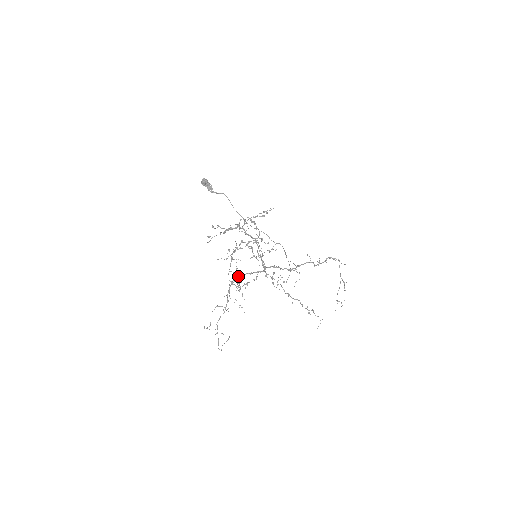
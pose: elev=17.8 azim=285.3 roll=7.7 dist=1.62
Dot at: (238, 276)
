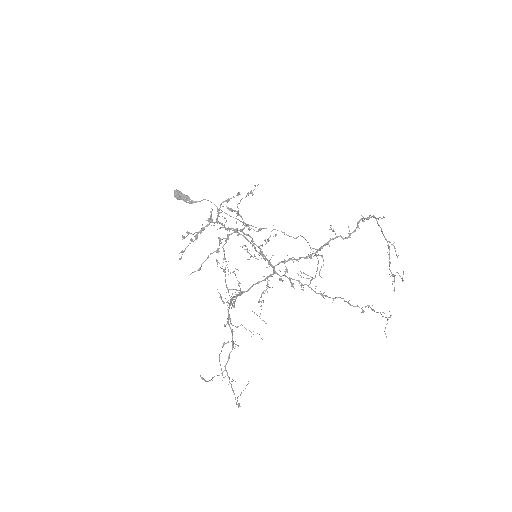
Dot at: (241, 292)
